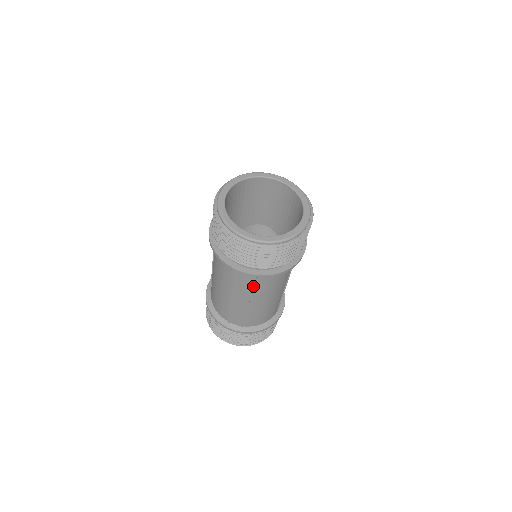
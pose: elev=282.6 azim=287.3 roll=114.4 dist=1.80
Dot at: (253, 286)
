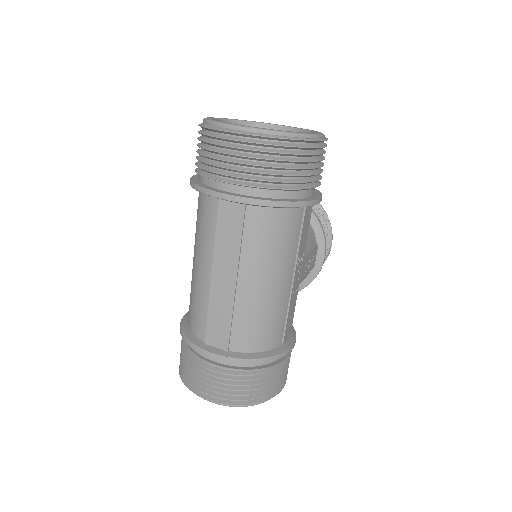
Dot at: (242, 240)
